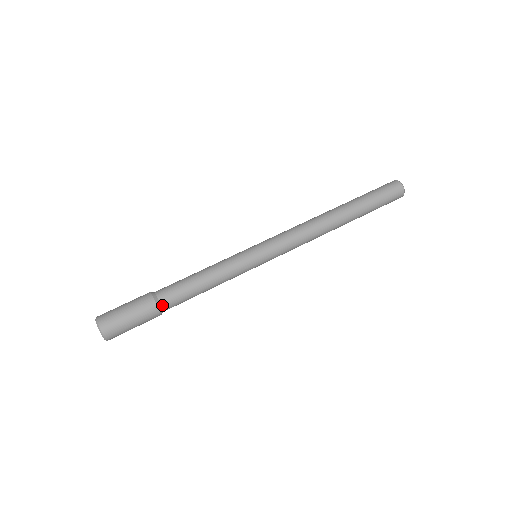
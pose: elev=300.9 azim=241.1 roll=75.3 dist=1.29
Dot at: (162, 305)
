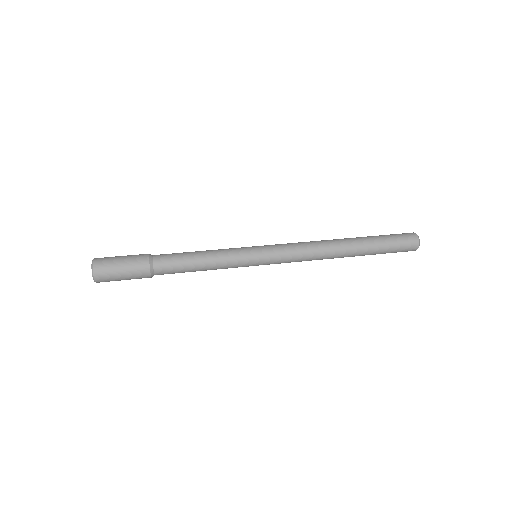
Dot at: (154, 268)
